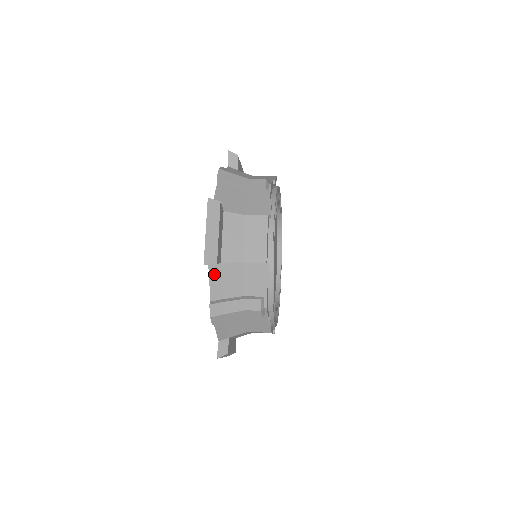
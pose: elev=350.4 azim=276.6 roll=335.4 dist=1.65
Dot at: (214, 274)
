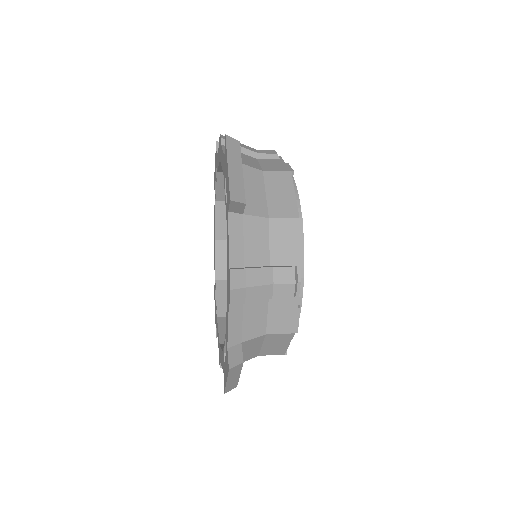
Dot at: (235, 229)
